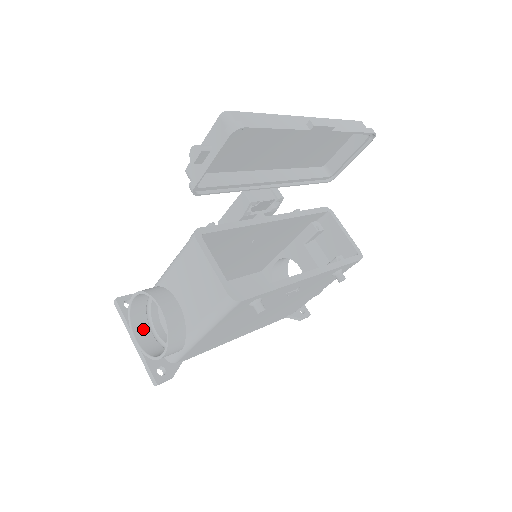
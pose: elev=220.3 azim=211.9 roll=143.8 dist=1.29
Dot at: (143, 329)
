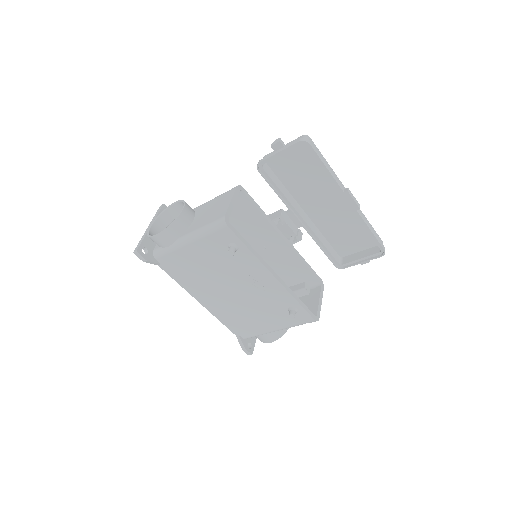
Dot at: (160, 228)
